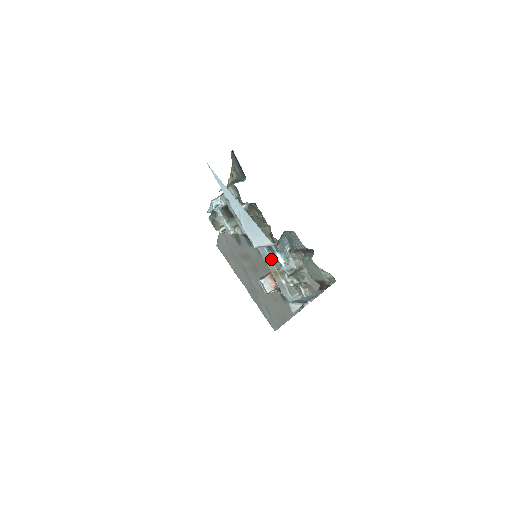
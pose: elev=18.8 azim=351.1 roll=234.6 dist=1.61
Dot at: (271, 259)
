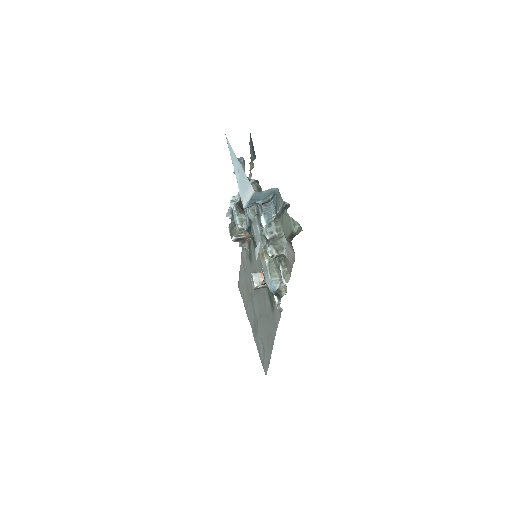
Dot at: (261, 237)
